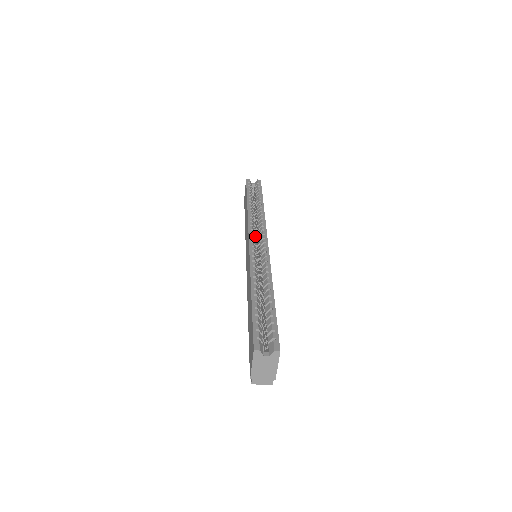
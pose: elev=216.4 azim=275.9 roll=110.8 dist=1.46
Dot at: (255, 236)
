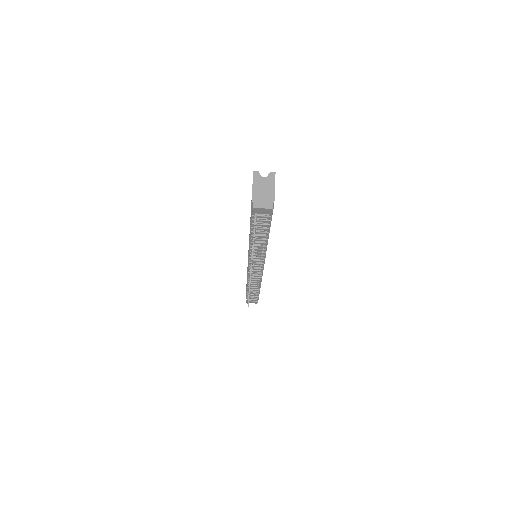
Dot at: occluded
